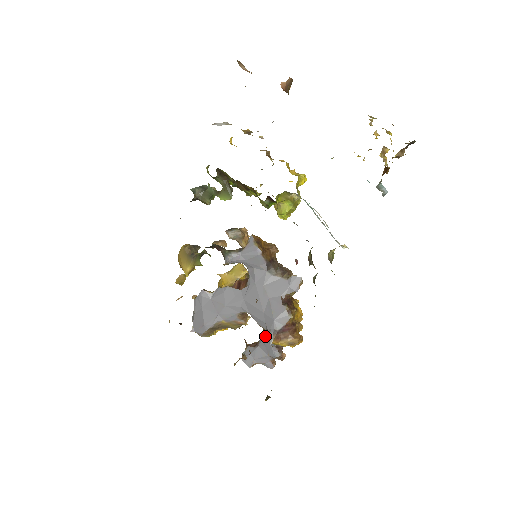
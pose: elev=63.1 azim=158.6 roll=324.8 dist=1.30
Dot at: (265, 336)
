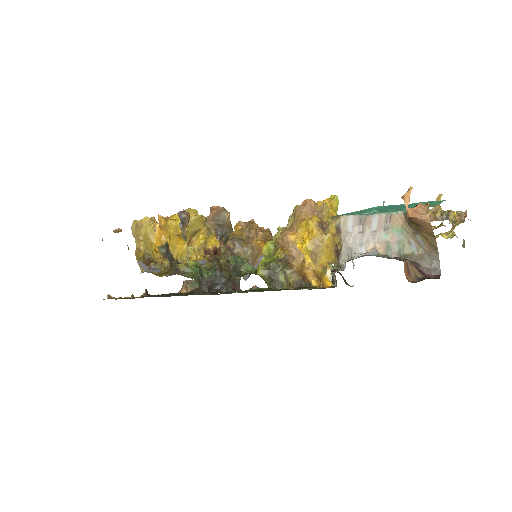
Dot at: occluded
